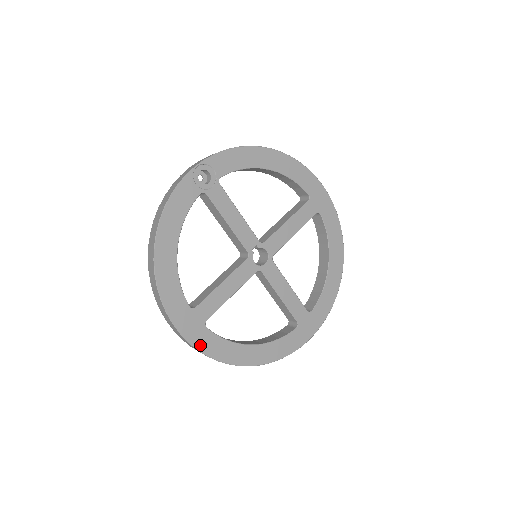
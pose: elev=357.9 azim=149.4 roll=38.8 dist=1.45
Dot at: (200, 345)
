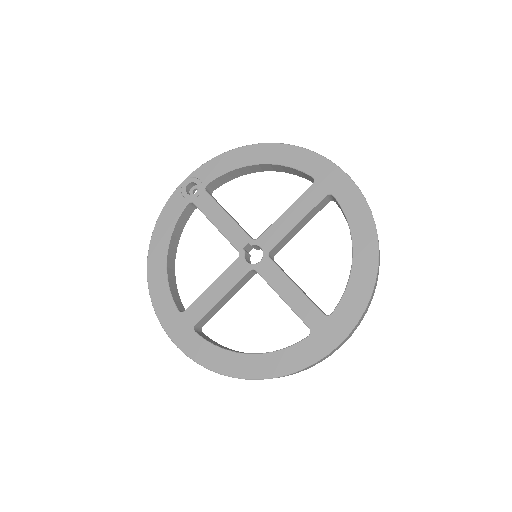
Dot at: (189, 350)
